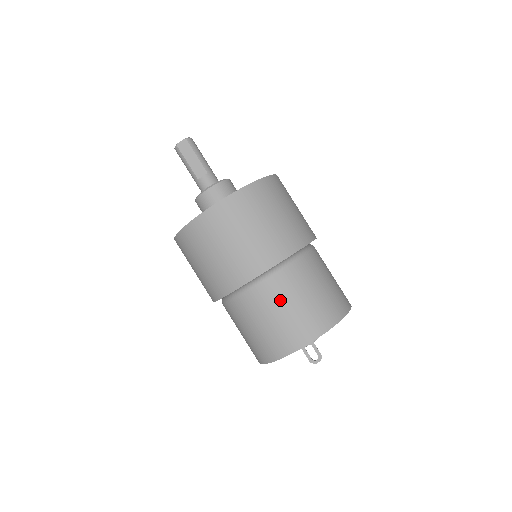
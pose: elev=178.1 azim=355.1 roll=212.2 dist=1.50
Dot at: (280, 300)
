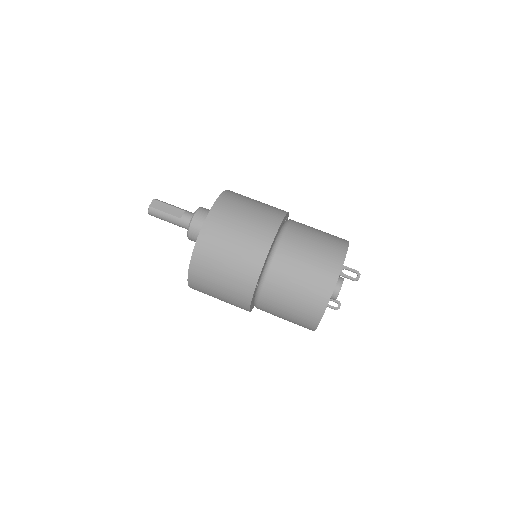
Dot at: (301, 246)
